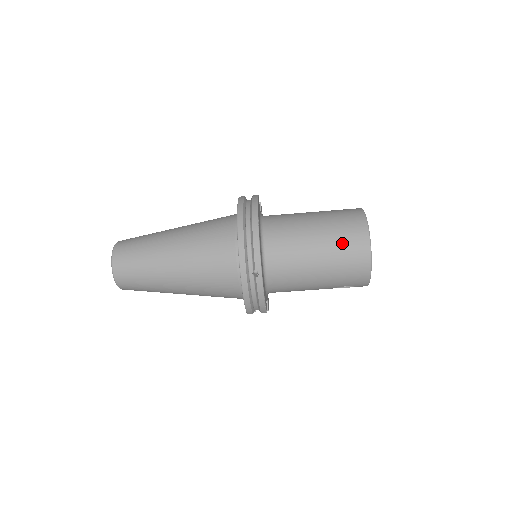
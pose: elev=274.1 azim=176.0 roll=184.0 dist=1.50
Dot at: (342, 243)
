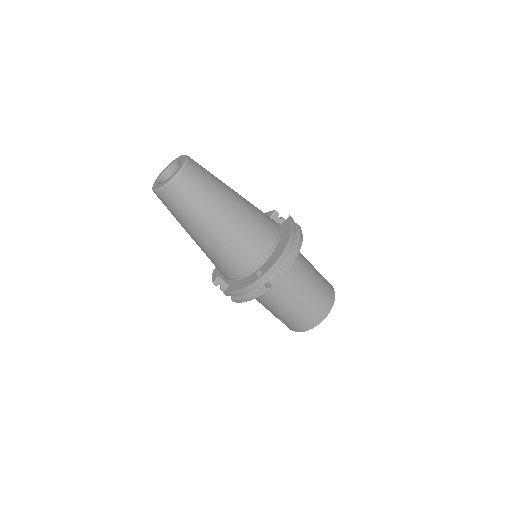
Dot at: (316, 304)
